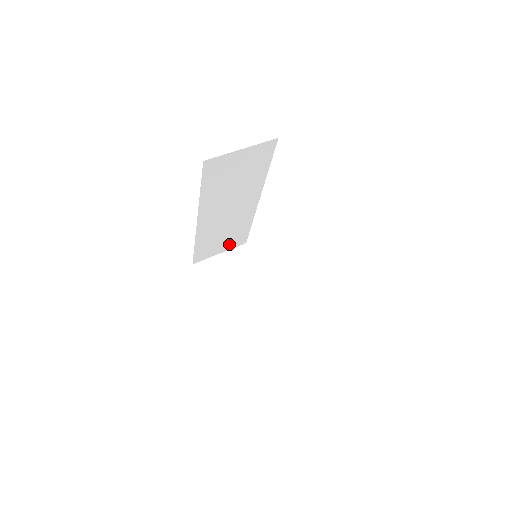
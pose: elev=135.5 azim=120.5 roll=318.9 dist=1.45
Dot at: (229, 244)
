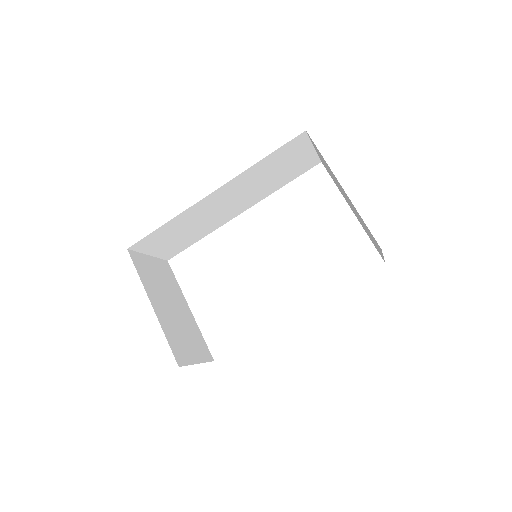
Dot at: (166, 249)
